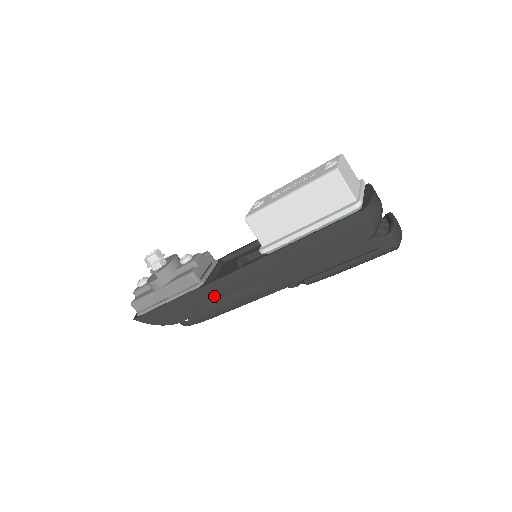
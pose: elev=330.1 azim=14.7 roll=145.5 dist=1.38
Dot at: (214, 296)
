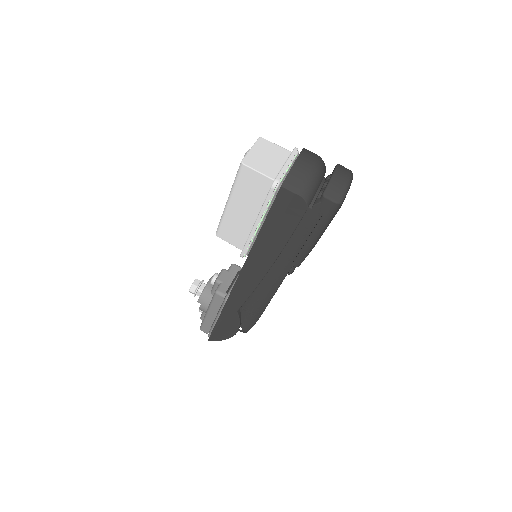
Dot at: (240, 304)
